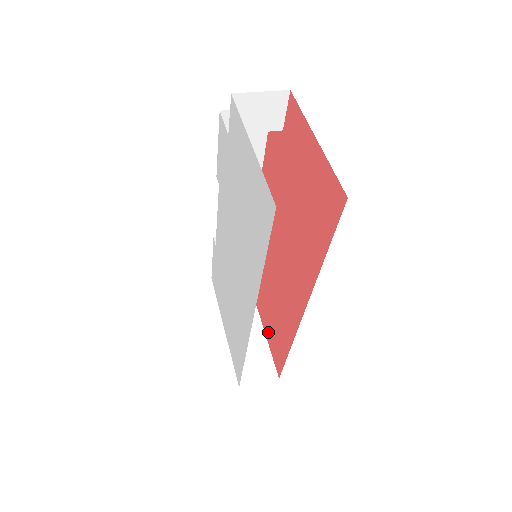
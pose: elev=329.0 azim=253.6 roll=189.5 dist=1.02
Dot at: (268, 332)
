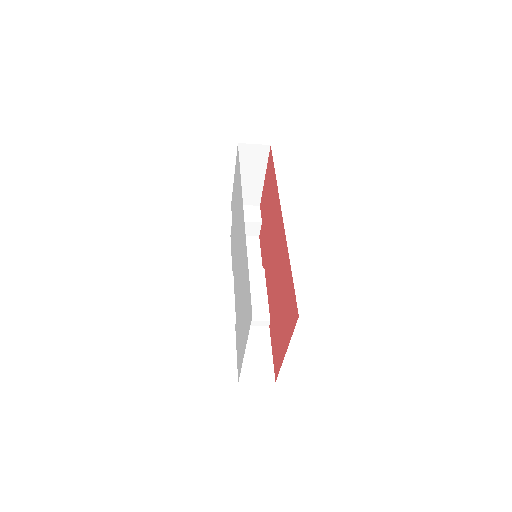
Dot at: (287, 330)
